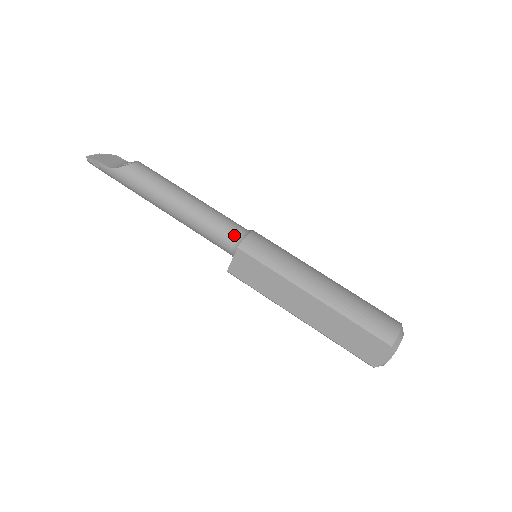
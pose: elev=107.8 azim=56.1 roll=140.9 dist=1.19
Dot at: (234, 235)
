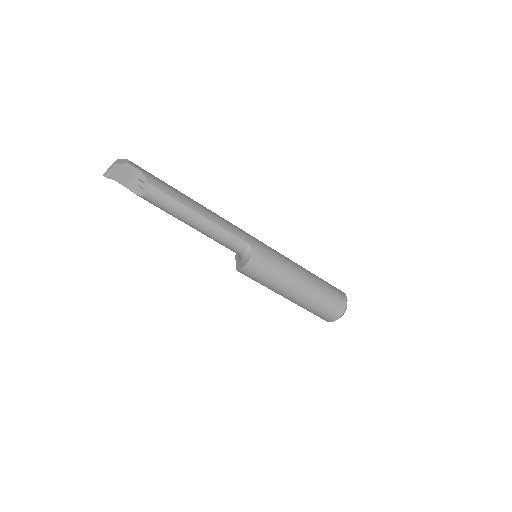
Dot at: (237, 253)
